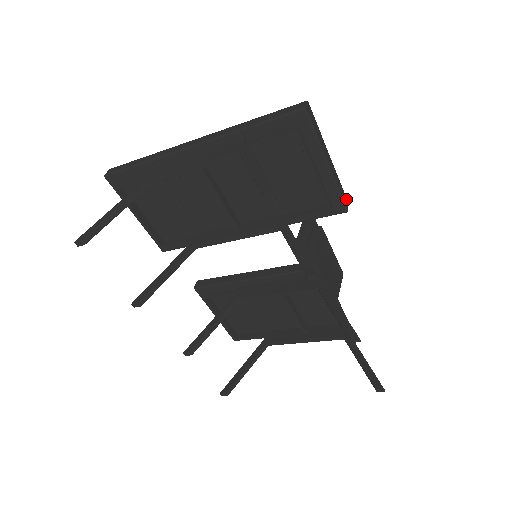
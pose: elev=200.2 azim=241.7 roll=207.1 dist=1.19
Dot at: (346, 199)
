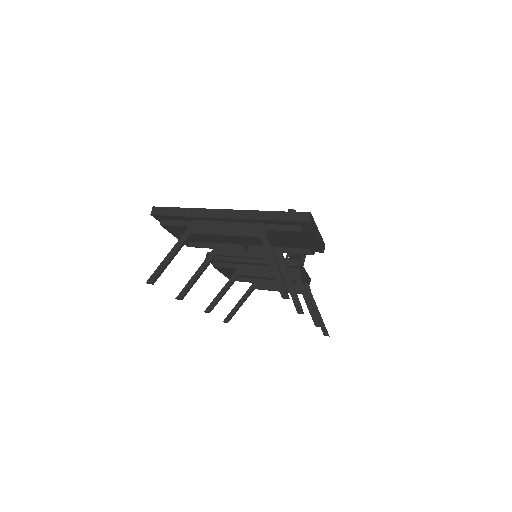
Dot at: (324, 244)
